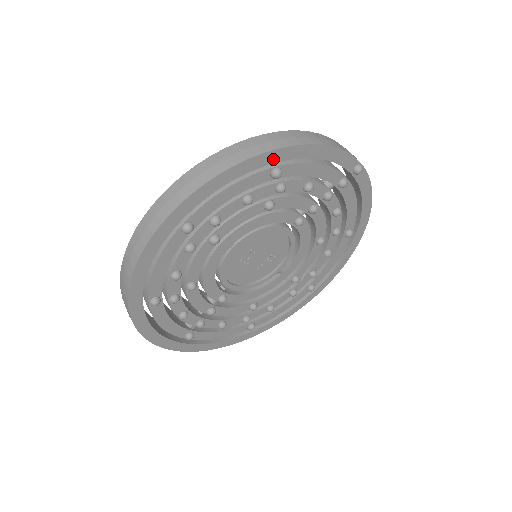
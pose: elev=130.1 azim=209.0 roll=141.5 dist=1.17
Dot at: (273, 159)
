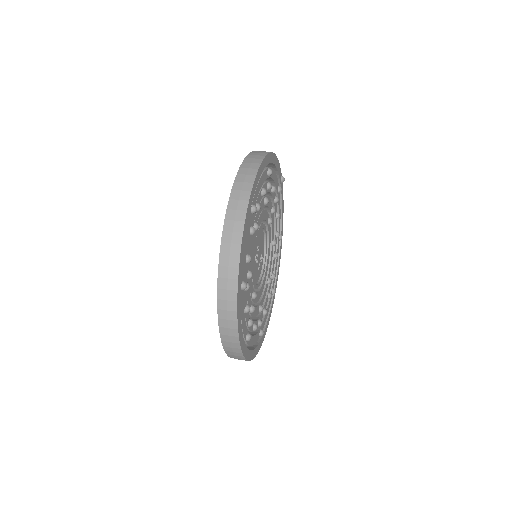
Dot at: (269, 160)
